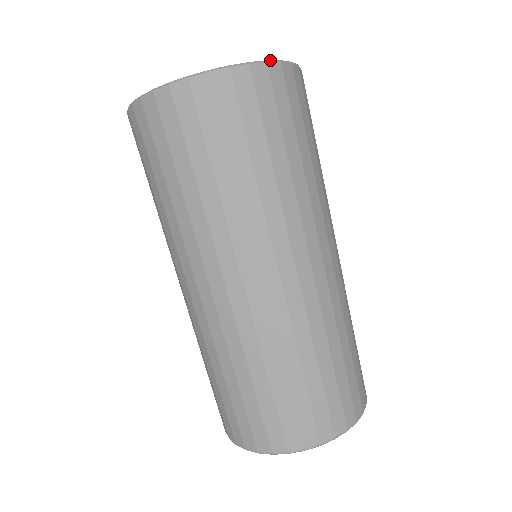
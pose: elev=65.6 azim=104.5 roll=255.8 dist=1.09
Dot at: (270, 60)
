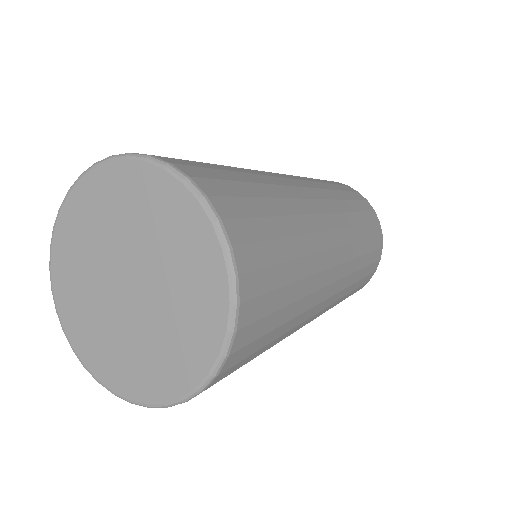
Dot at: (216, 368)
